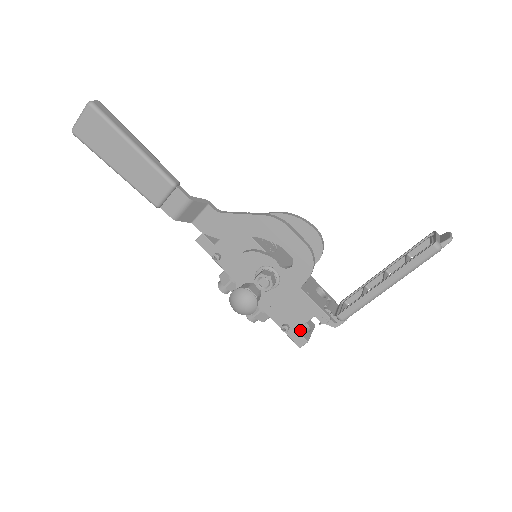
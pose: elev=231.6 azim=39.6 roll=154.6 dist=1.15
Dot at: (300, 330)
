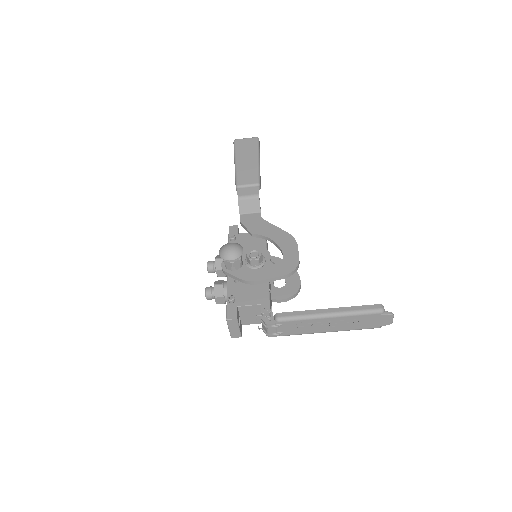
Dot at: (238, 311)
